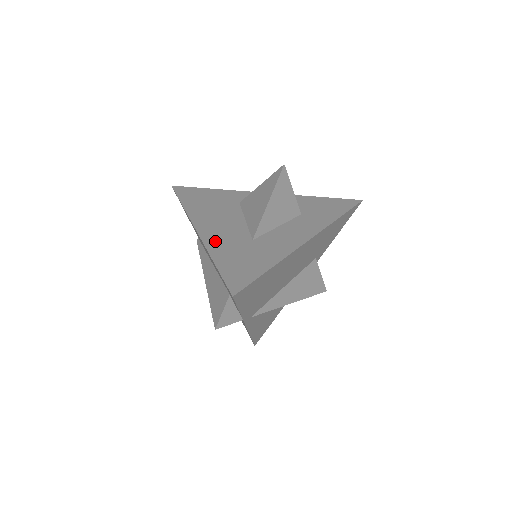
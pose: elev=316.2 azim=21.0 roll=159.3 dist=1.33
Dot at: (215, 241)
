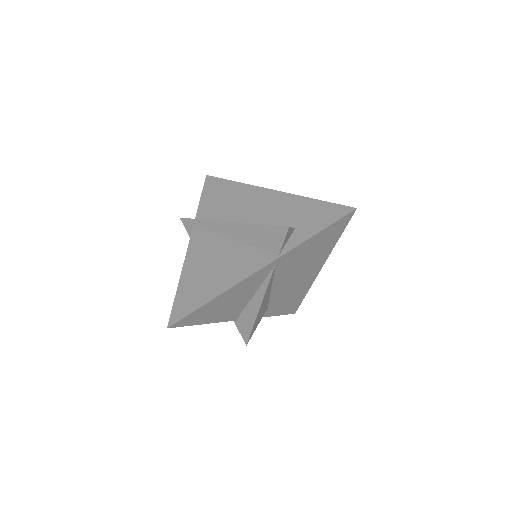
Dot at: occluded
